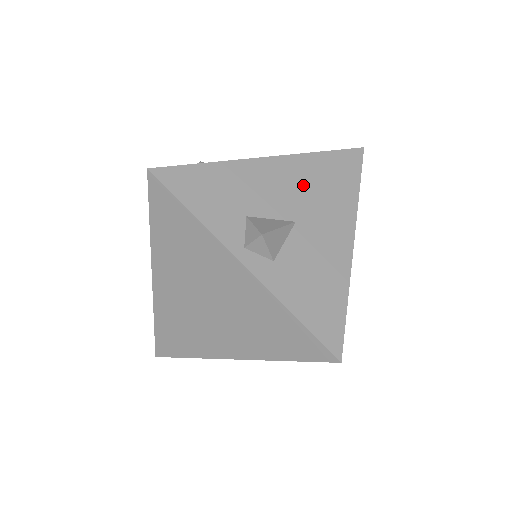
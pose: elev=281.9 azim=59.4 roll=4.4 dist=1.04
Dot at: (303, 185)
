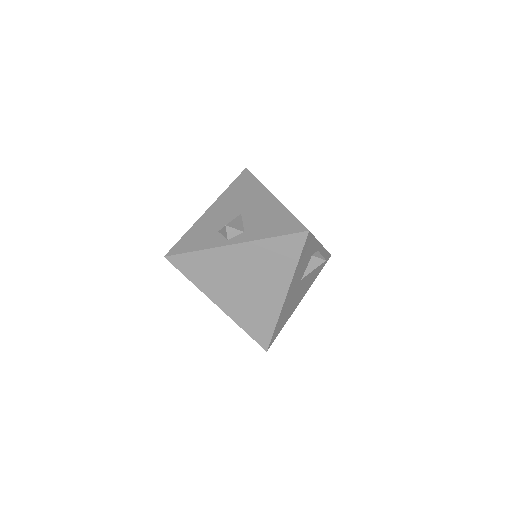
Dot at: (232, 202)
